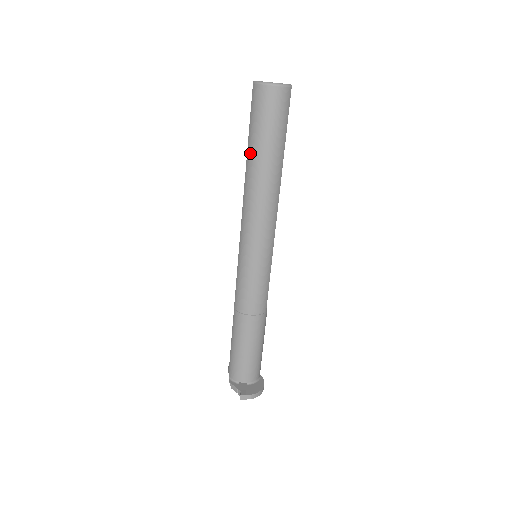
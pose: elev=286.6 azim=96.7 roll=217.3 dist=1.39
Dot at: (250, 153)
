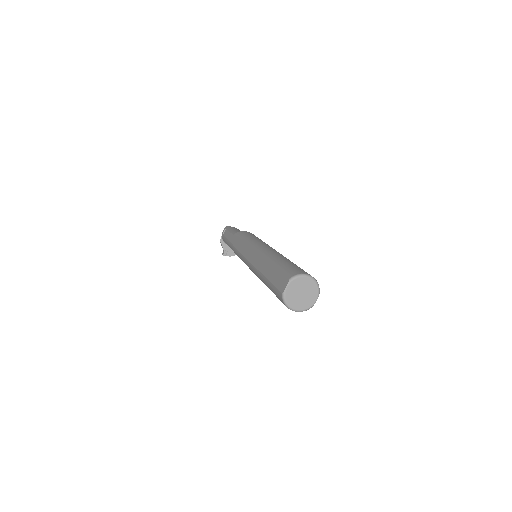
Dot at: (265, 282)
